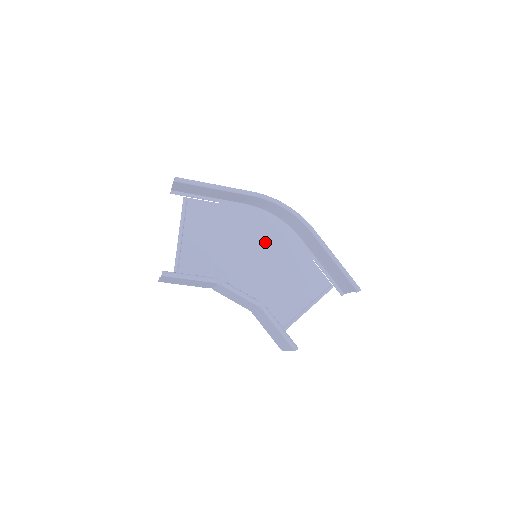
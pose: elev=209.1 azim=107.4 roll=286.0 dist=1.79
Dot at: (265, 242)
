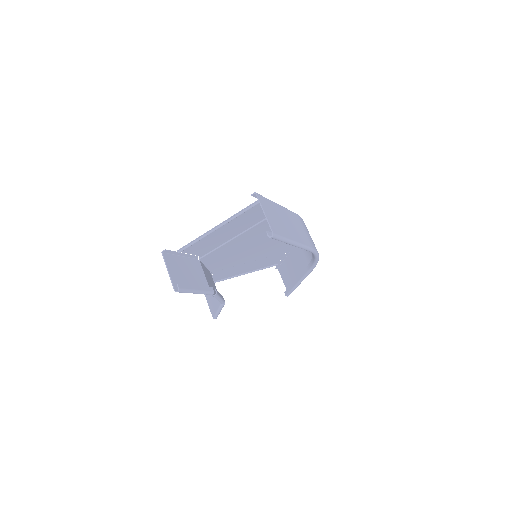
Dot at: (274, 240)
